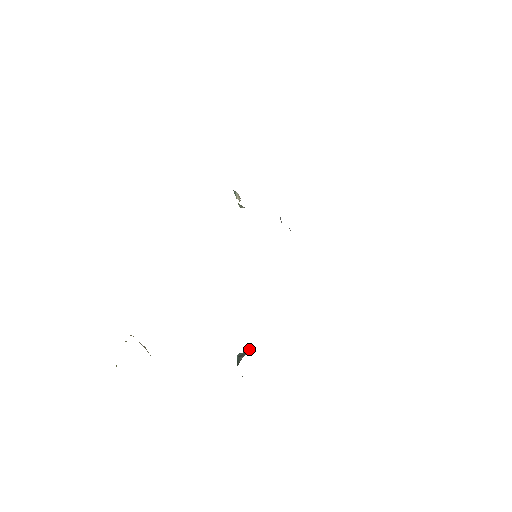
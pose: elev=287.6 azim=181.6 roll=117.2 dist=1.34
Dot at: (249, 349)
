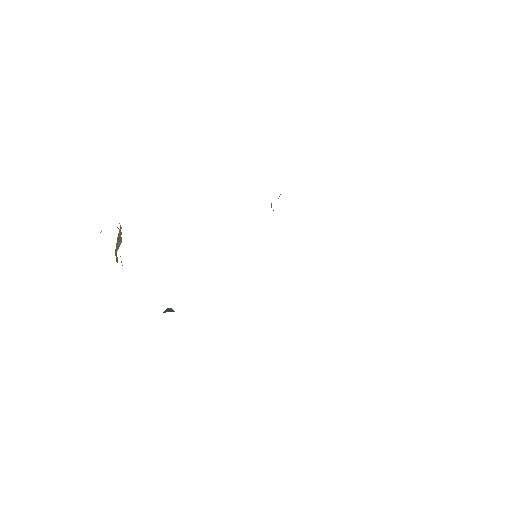
Dot at: occluded
